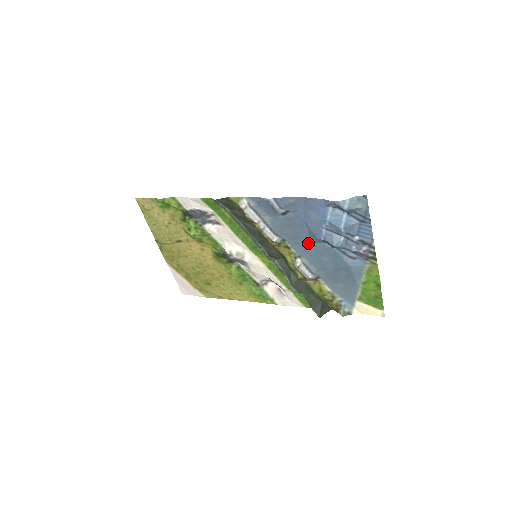
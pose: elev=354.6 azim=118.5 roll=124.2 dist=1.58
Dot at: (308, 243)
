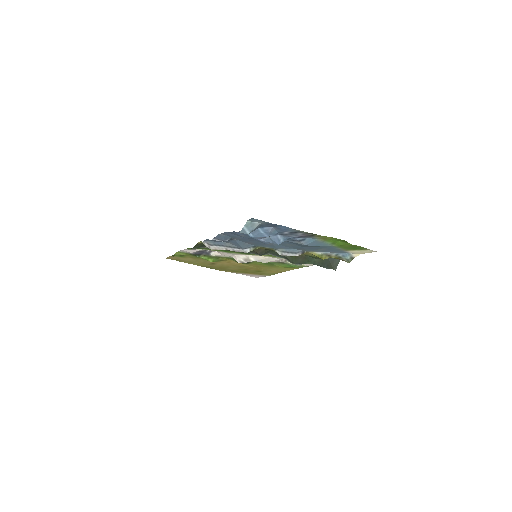
Dot at: occluded
